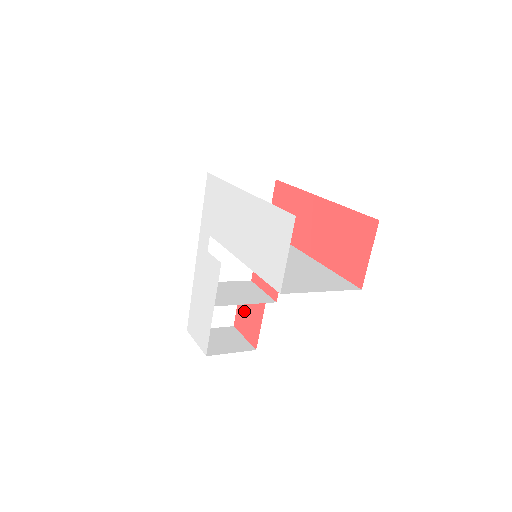
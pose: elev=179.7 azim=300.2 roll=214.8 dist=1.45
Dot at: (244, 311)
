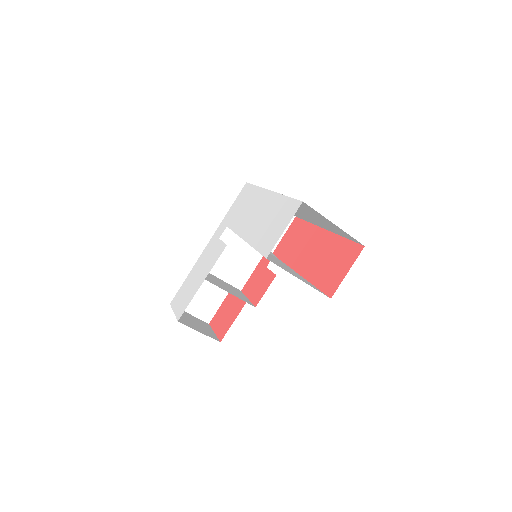
Dot at: (224, 310)
